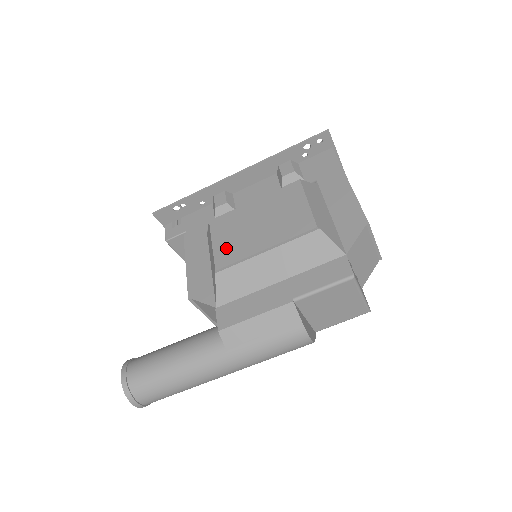
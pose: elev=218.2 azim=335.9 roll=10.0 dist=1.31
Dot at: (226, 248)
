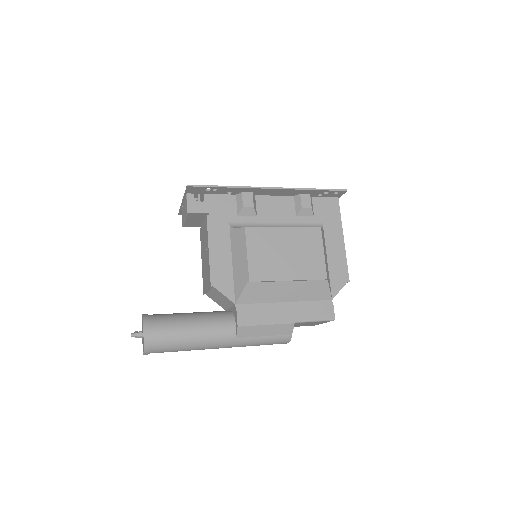
Dot at: (259, 264)
